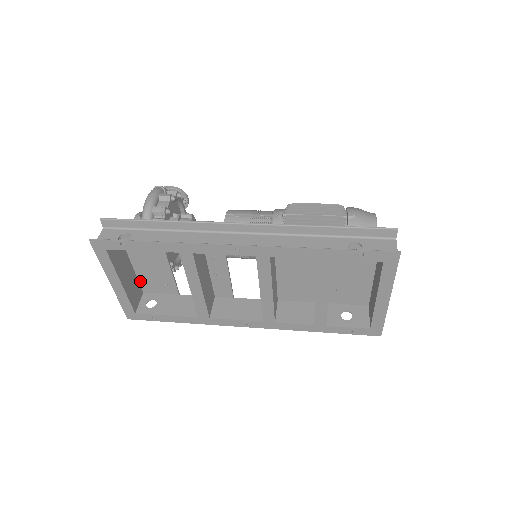
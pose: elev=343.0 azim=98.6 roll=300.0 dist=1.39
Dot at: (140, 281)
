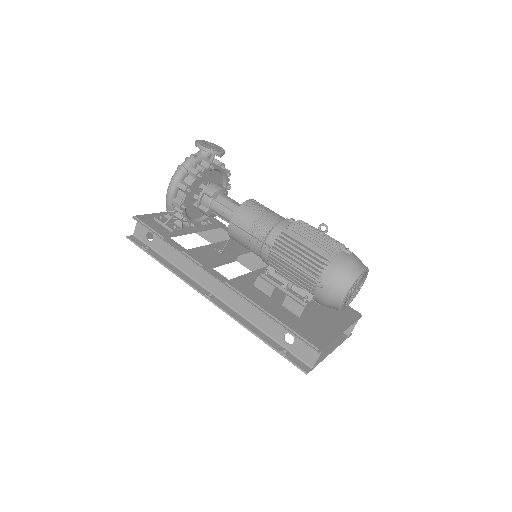
Dot at: occluded
